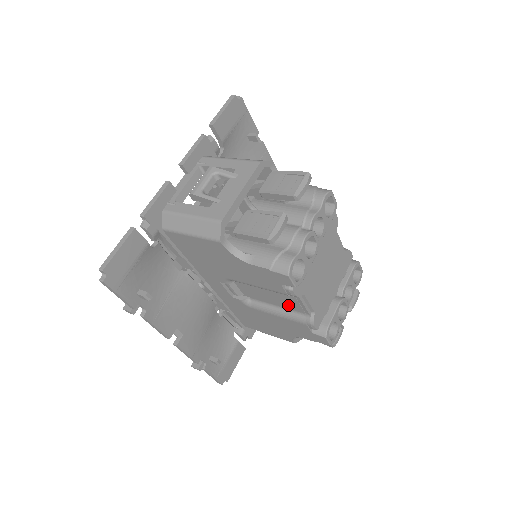
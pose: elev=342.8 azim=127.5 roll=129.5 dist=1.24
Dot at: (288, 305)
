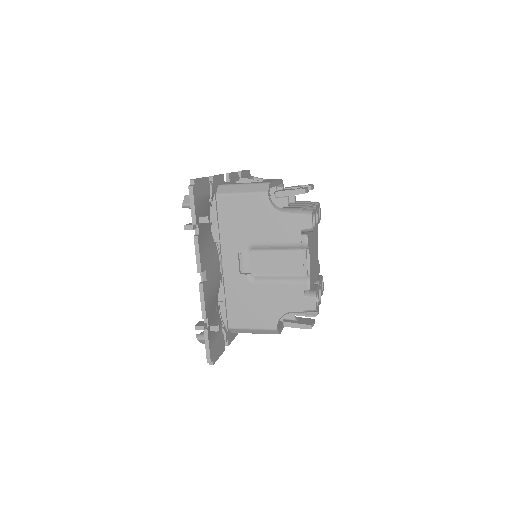
Dot at: (291, 268)
